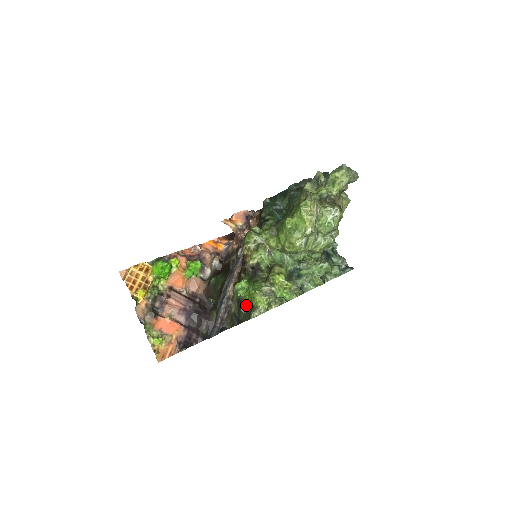
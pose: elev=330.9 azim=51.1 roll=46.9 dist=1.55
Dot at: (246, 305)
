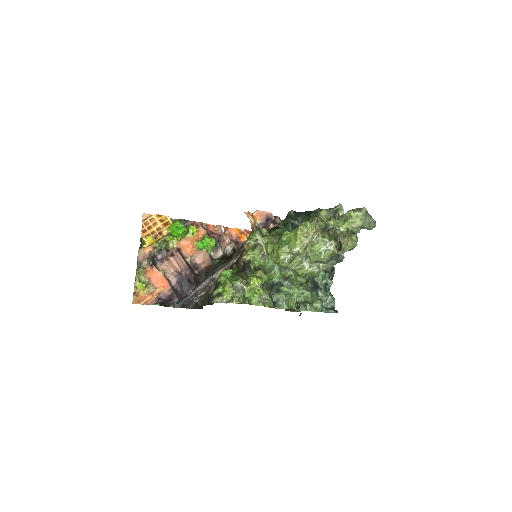
Dot at: (220, 291)
